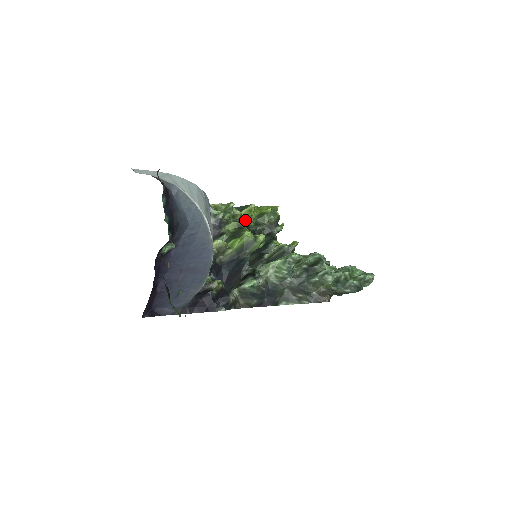
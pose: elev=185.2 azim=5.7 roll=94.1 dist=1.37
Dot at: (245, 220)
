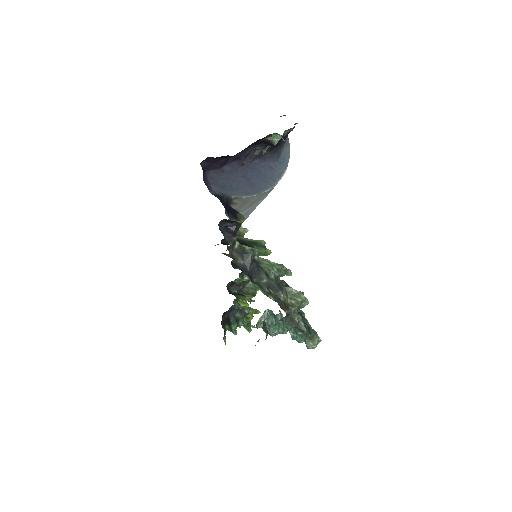
Dot at: occluded
